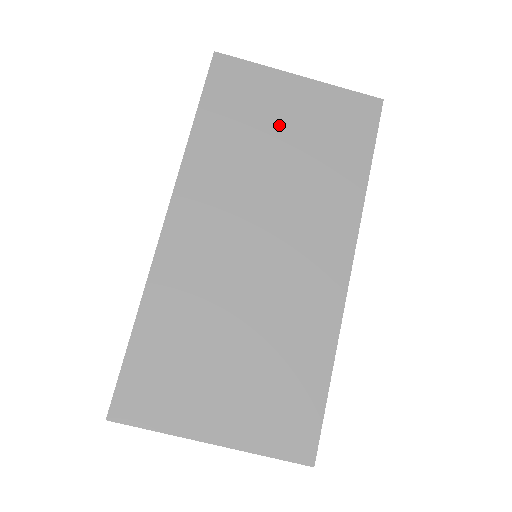
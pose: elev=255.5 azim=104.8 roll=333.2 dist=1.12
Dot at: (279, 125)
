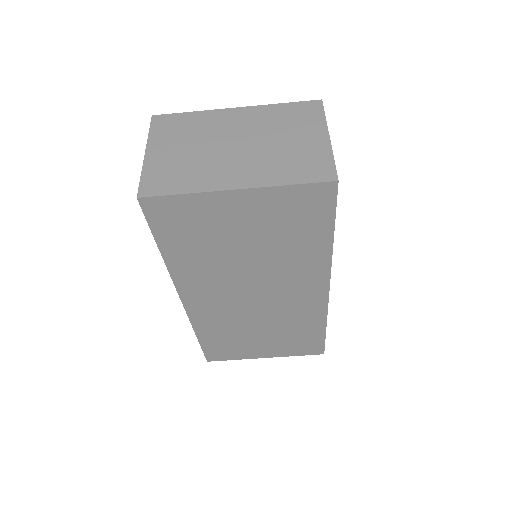
Dot at: (235, 233)
